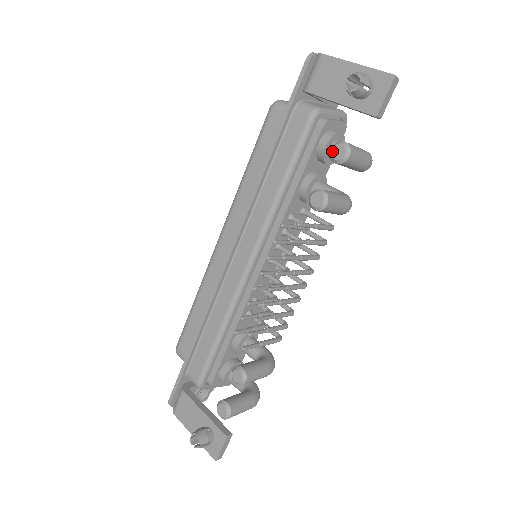
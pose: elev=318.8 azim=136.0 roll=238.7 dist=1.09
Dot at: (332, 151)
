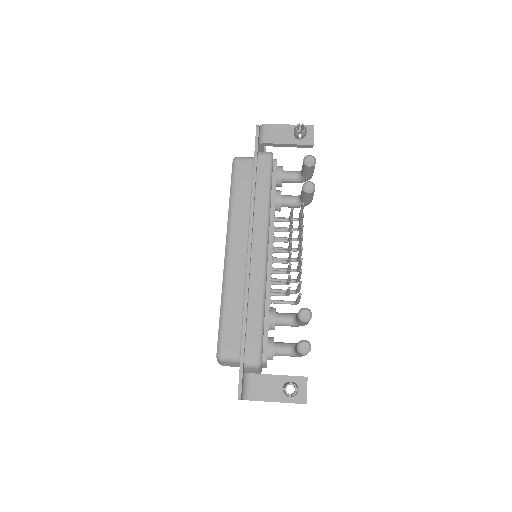
Dot at: (306, 160)
